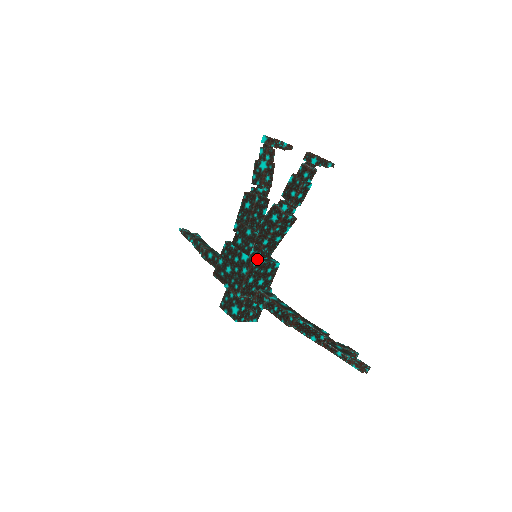
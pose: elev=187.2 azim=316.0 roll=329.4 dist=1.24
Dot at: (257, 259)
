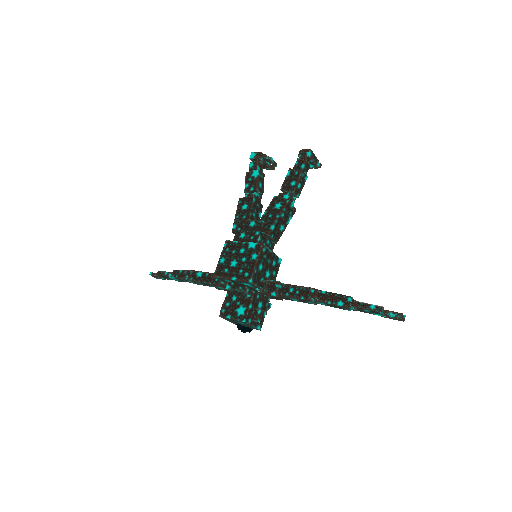
Dot at: (264, 246)
